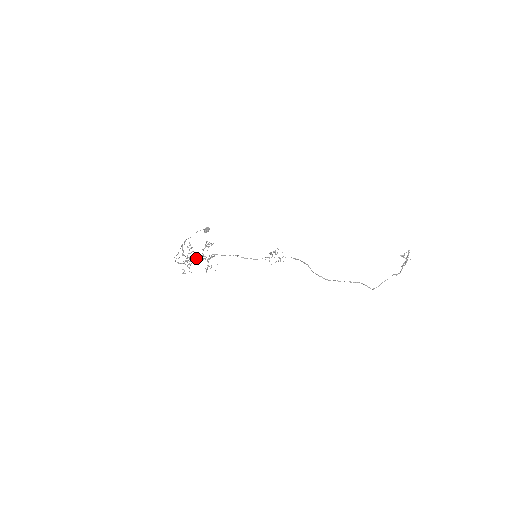
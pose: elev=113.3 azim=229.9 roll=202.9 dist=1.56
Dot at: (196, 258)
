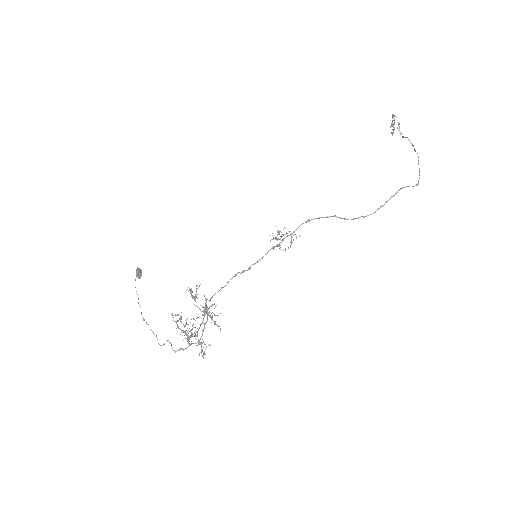
Dot at: (201, 324)
